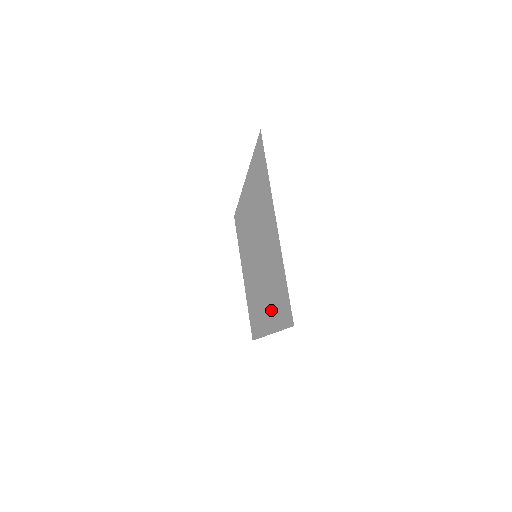
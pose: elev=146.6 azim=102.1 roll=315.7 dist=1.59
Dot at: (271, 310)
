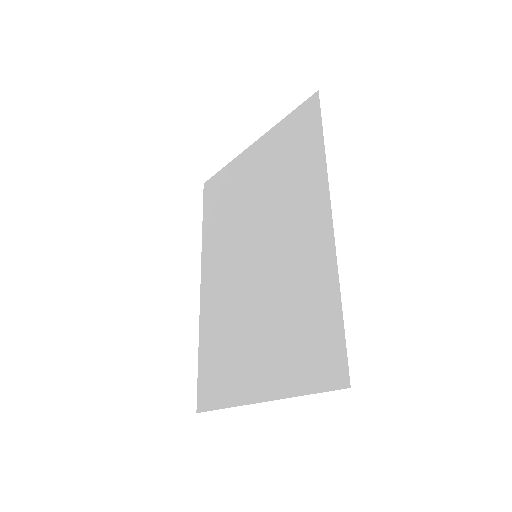
Dot at: (306, 184)
